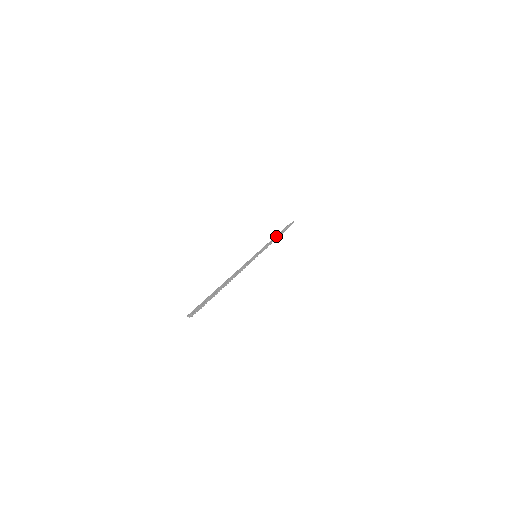
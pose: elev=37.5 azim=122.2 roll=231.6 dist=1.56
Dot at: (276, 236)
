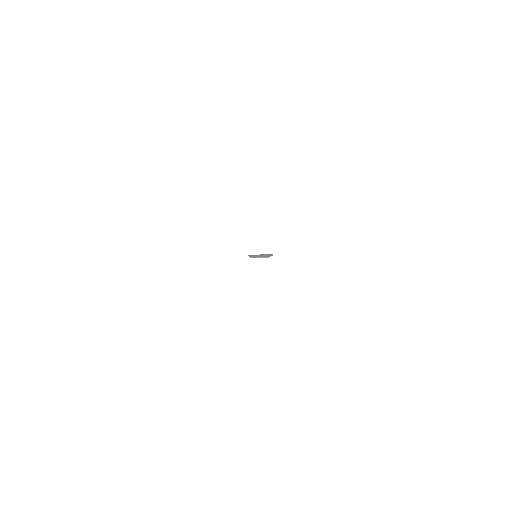
Dot at: occluded
